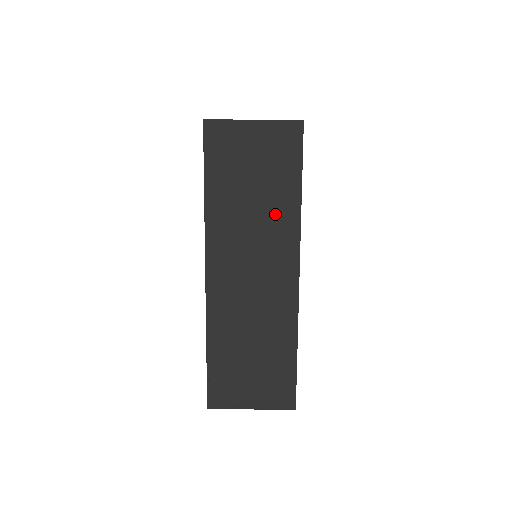
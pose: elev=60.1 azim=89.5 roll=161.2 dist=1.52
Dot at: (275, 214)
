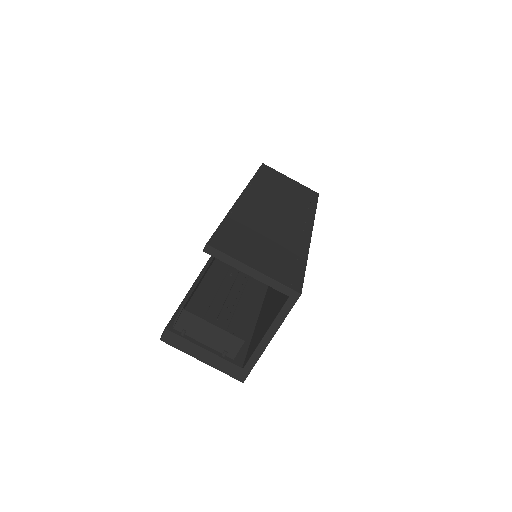
Dot at: (298, 205)
